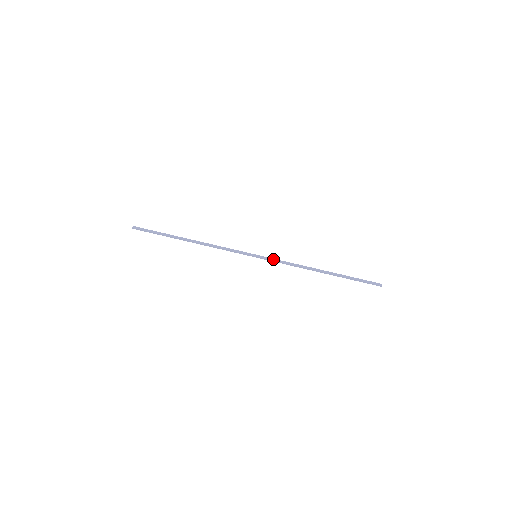
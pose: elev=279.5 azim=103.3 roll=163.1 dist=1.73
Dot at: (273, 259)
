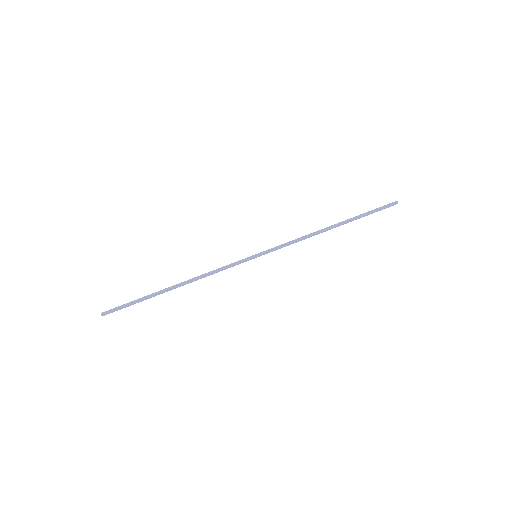
Dot at: (275, 247)
